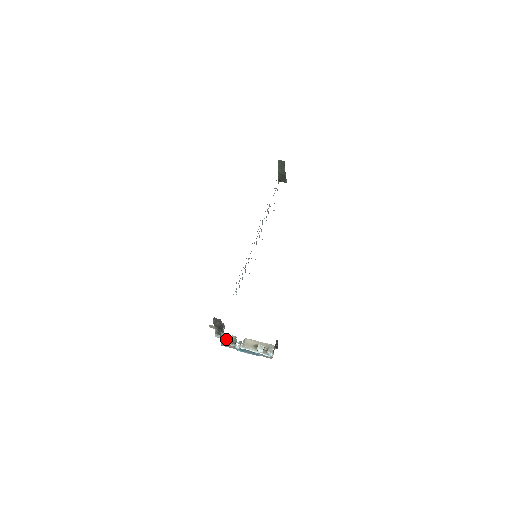
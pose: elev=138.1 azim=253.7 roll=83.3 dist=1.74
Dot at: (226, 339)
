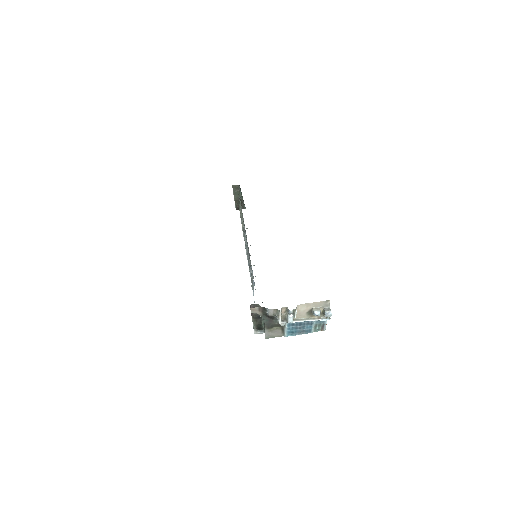
Dot at: (276, 315)
